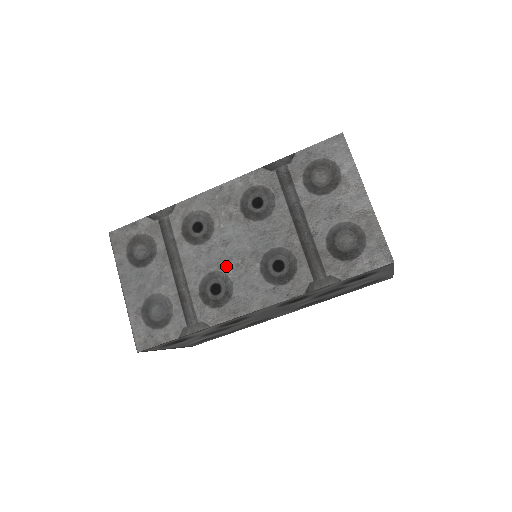
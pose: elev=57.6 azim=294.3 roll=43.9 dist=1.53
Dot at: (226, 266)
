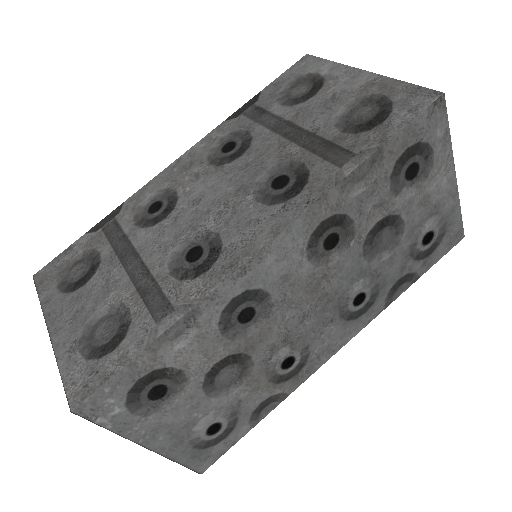
Dot at: (203, 222)
